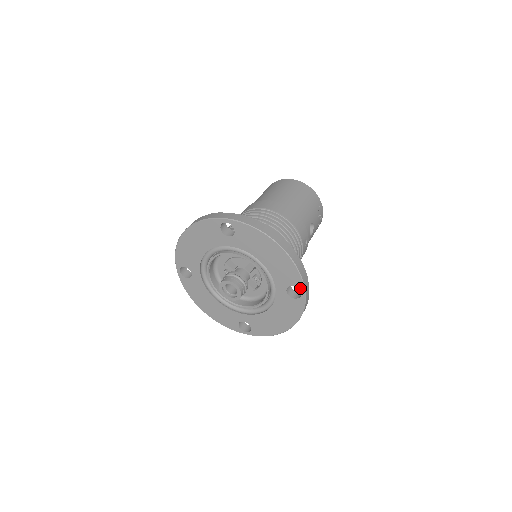
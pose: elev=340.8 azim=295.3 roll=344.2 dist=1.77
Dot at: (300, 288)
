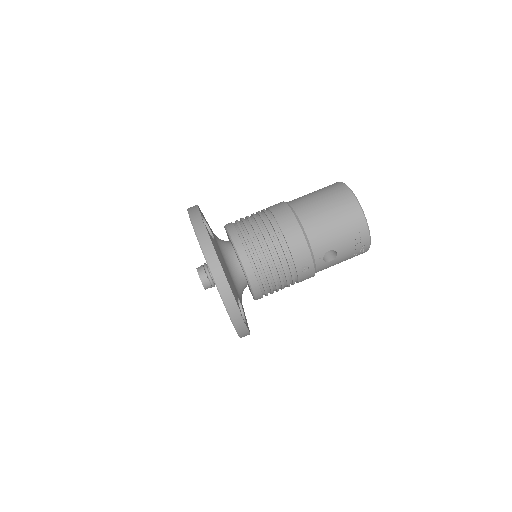
Dot at: occluded
